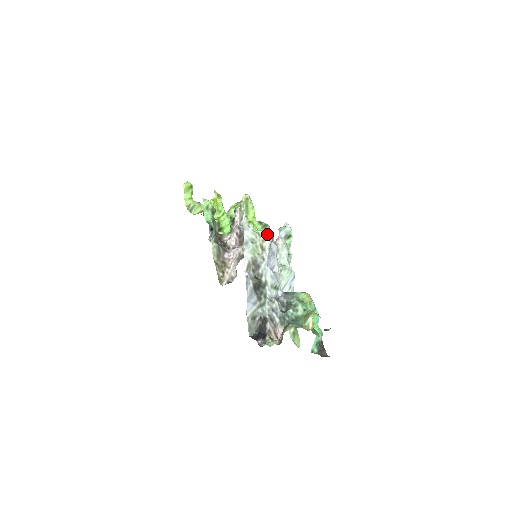
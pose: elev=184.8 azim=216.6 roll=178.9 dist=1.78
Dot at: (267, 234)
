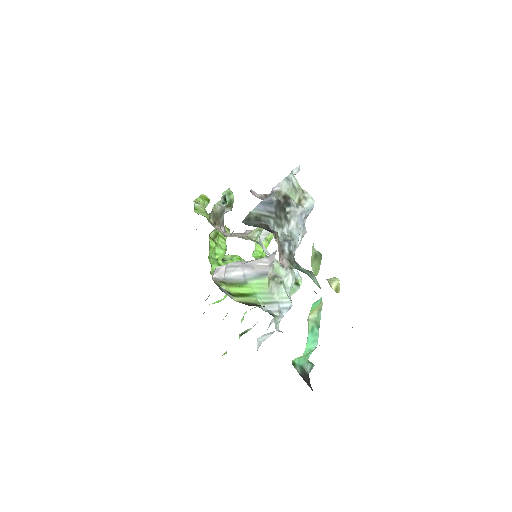
Dot at: (311, 198)
